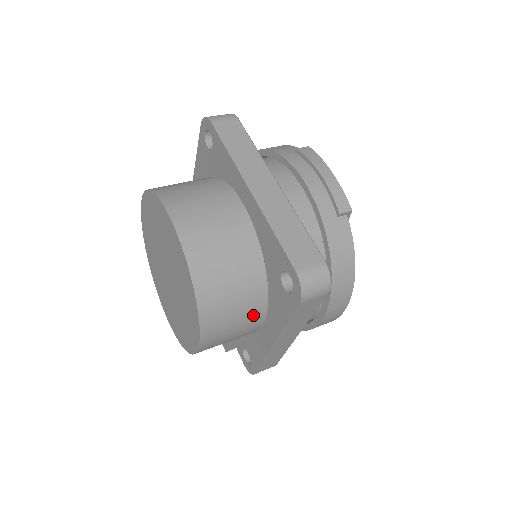
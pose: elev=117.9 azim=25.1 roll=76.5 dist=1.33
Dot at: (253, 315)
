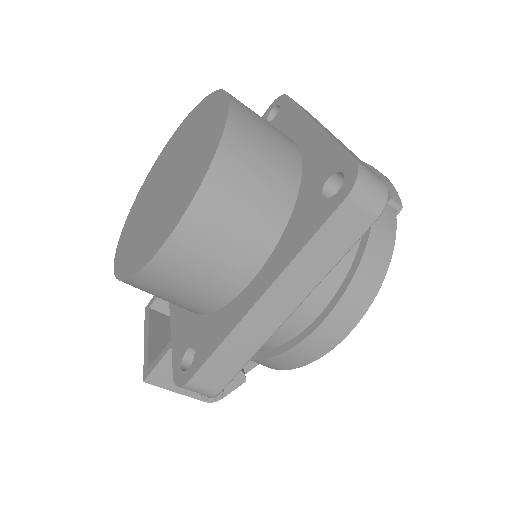
Dot at: (256, 241)
